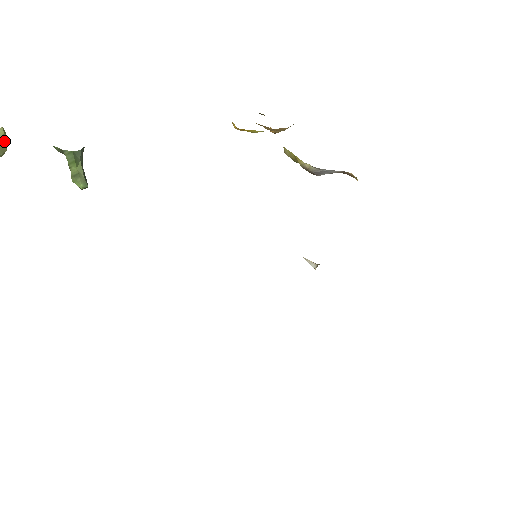
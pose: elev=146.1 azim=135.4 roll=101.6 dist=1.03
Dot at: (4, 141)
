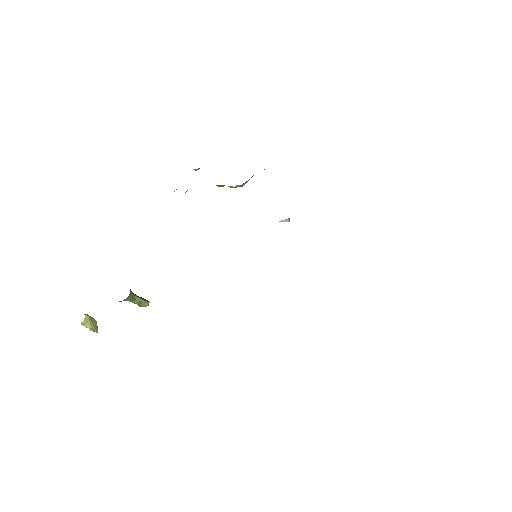
Dot at: (92, 319)
